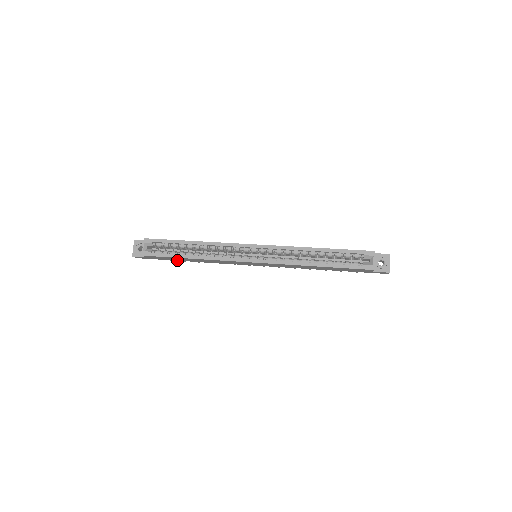
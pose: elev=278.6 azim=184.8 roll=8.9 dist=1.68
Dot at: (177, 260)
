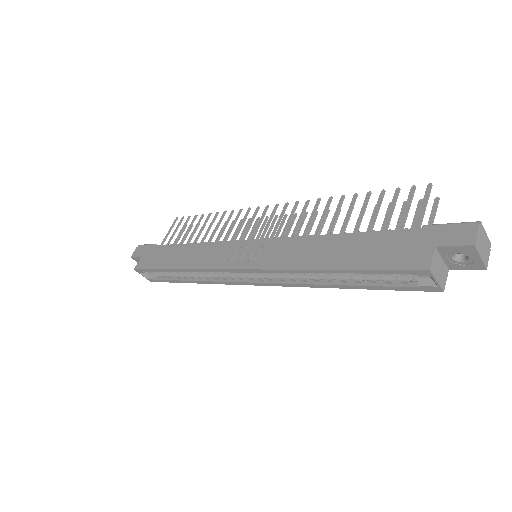
Dot at: occluded
